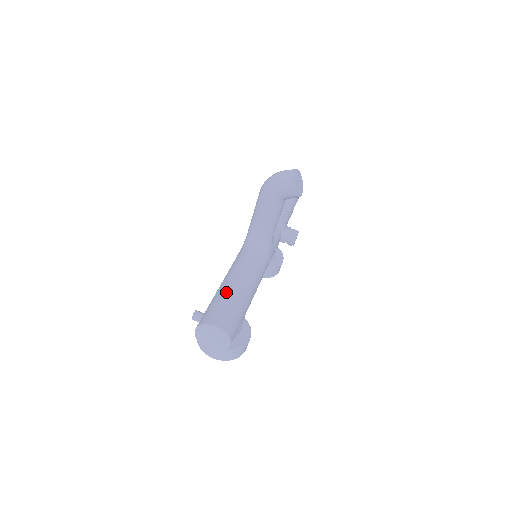
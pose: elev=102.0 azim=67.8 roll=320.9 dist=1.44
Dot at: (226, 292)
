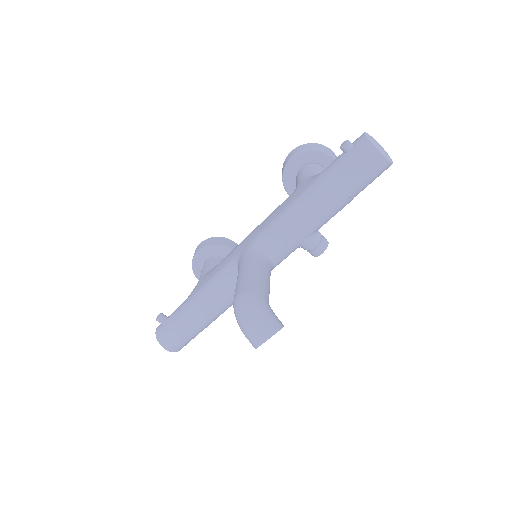
Dot at: (186, 323)
